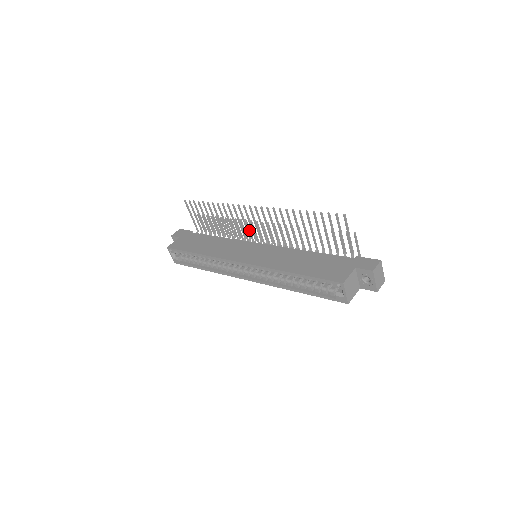
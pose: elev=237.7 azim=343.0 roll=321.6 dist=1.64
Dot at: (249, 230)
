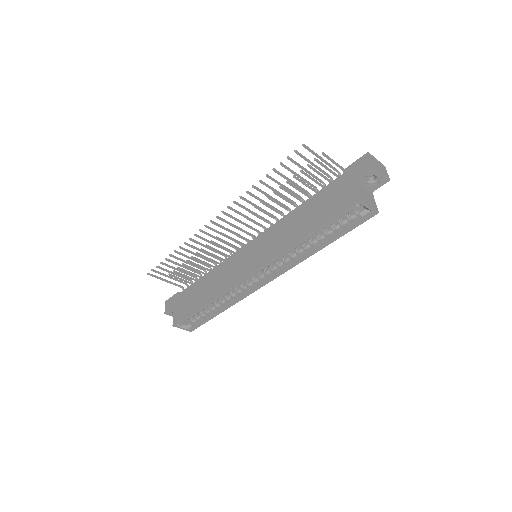
Dot at: occluded
